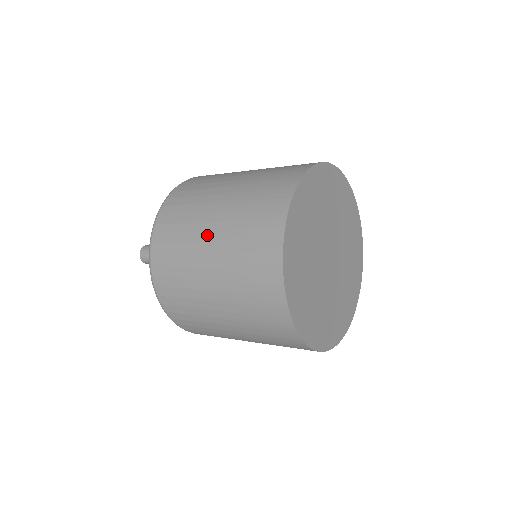
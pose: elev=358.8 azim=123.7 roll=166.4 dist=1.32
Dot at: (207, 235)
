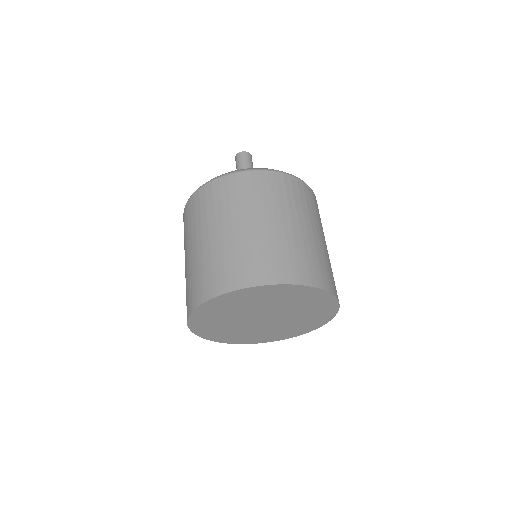
Dot at: occluded
